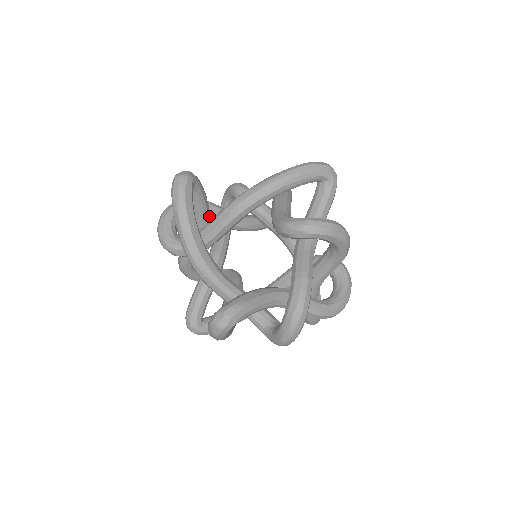
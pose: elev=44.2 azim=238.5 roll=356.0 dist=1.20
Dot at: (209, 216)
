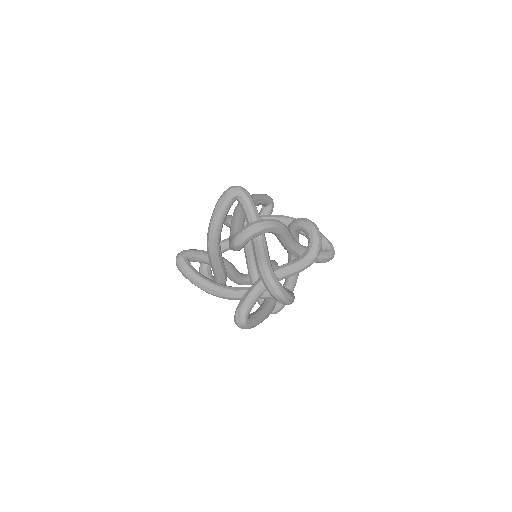
Dot at: occluded
